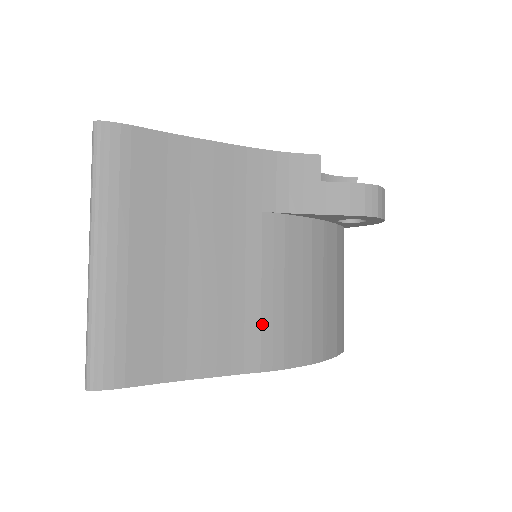
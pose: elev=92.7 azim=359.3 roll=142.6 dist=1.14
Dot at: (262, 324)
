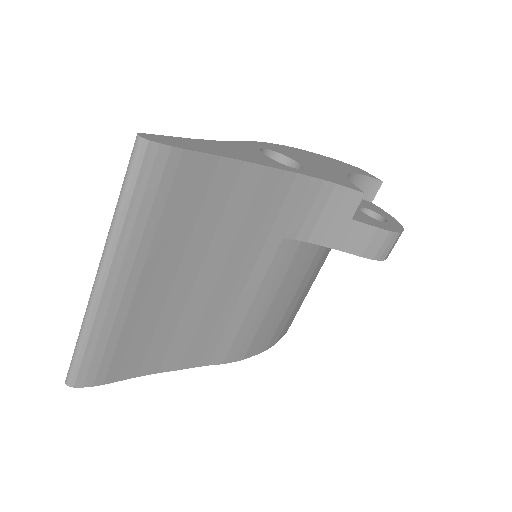
Dot at: (240, 330)
